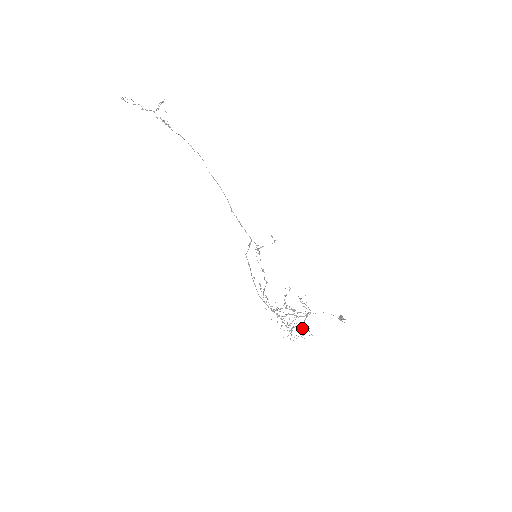
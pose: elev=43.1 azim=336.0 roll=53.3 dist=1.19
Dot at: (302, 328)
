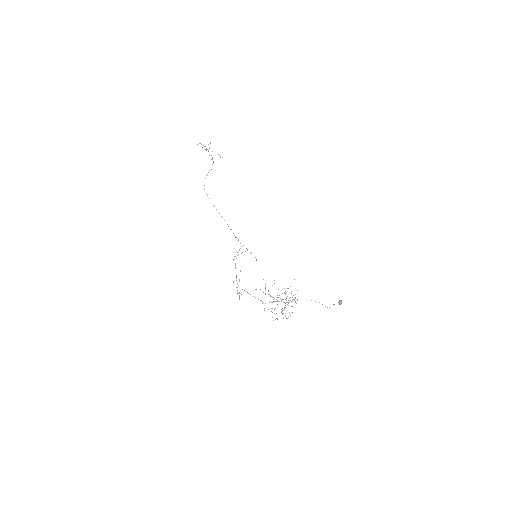
Dot at: occluded
